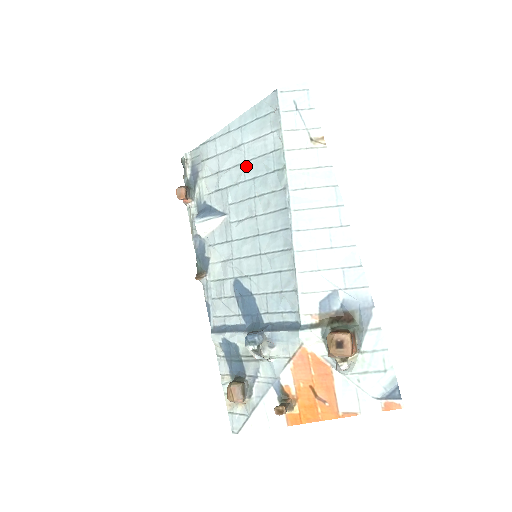
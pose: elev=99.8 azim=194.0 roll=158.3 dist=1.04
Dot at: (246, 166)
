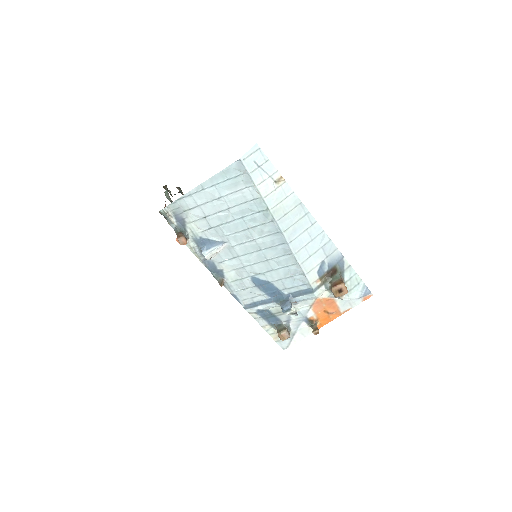
Dot at: (232, 211)
